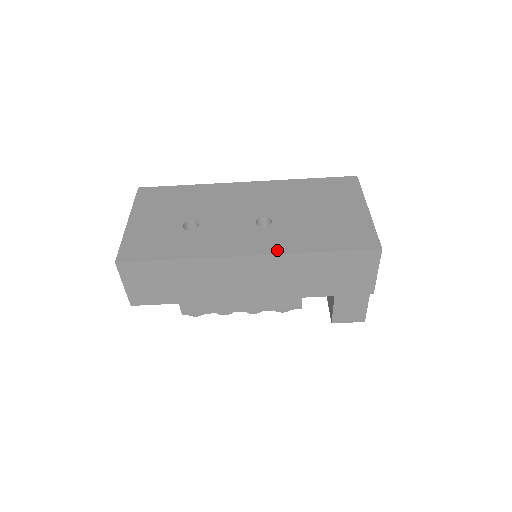
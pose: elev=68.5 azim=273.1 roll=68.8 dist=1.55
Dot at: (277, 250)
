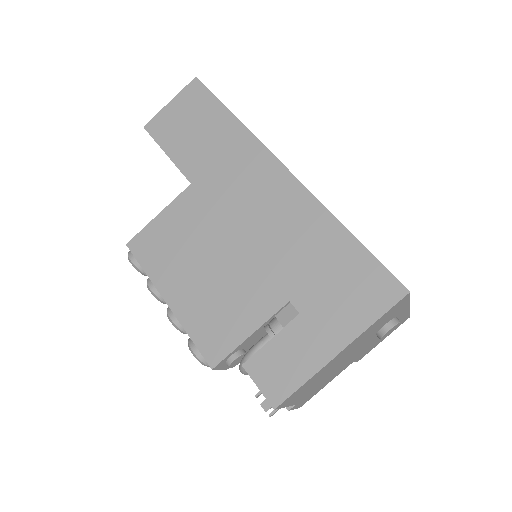
Dot at: occluded
